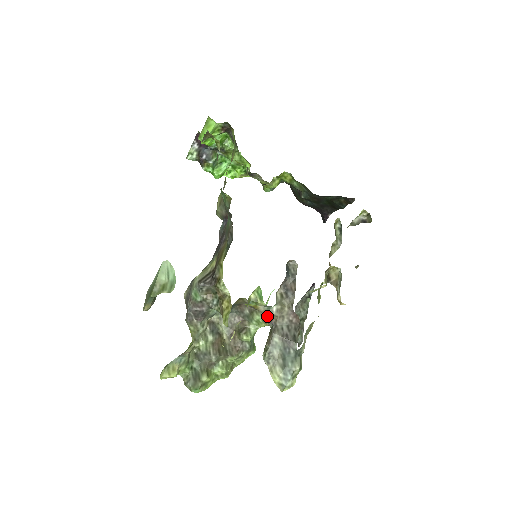
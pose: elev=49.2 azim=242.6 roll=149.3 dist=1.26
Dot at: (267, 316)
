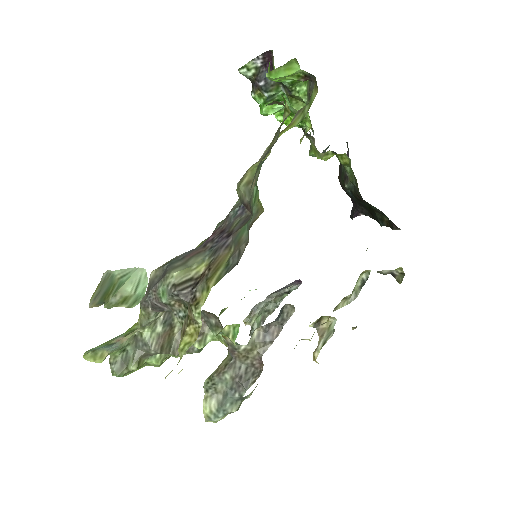
Dot at: (231, 348)
